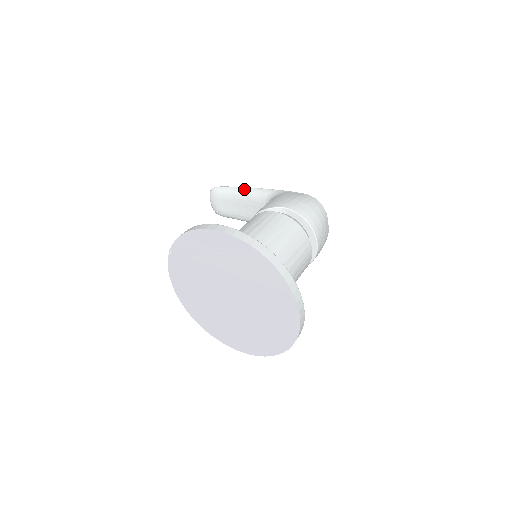
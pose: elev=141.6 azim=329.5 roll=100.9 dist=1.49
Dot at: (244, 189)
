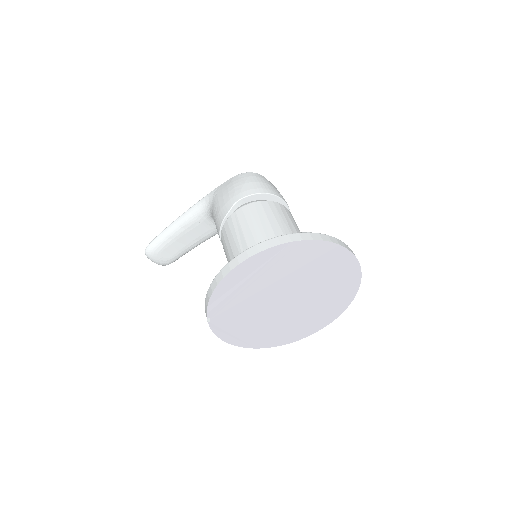
Dot at: (174, 224)
